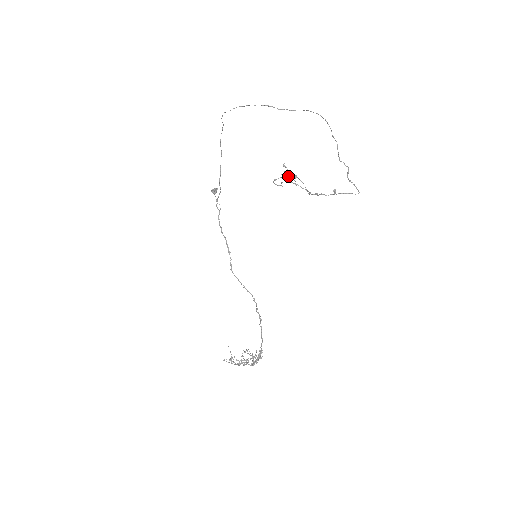
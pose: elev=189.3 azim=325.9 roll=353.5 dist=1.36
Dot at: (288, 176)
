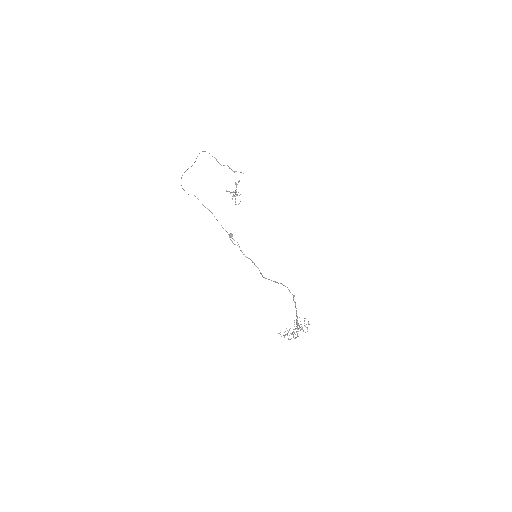
Dot at: (234, 195)
